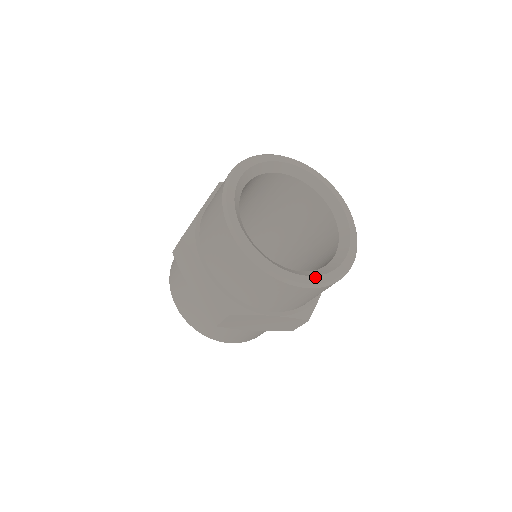
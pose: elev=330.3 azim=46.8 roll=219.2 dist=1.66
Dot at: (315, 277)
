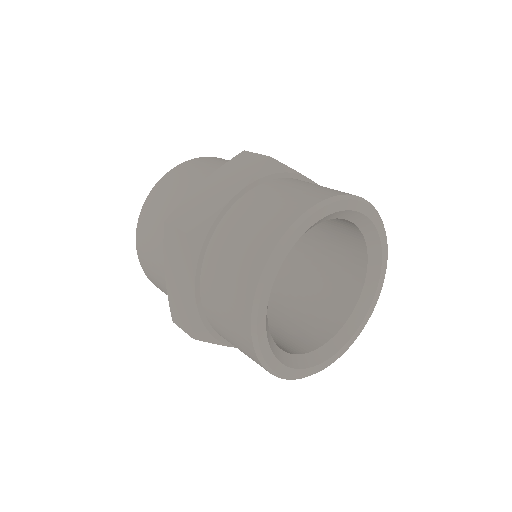
Dot at: (305, 370)
